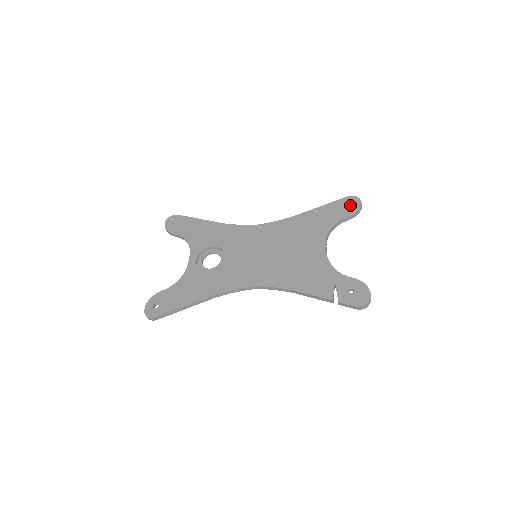
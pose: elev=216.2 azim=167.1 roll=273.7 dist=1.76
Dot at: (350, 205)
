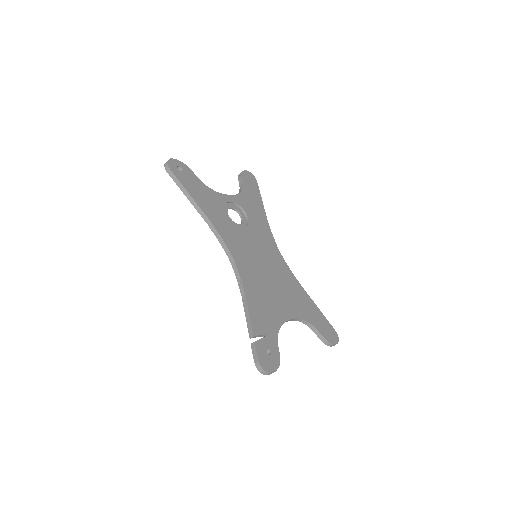
Dot at: (331, 334)
